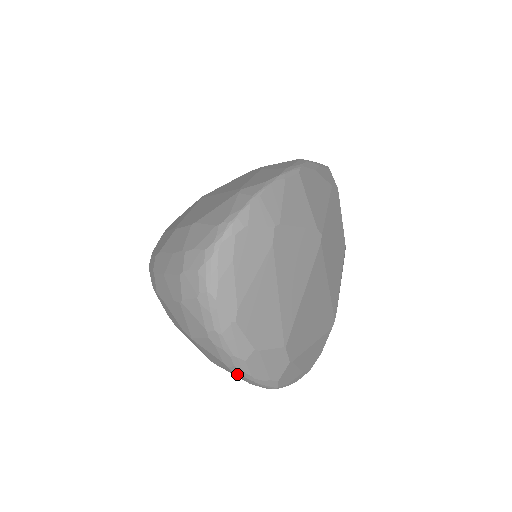
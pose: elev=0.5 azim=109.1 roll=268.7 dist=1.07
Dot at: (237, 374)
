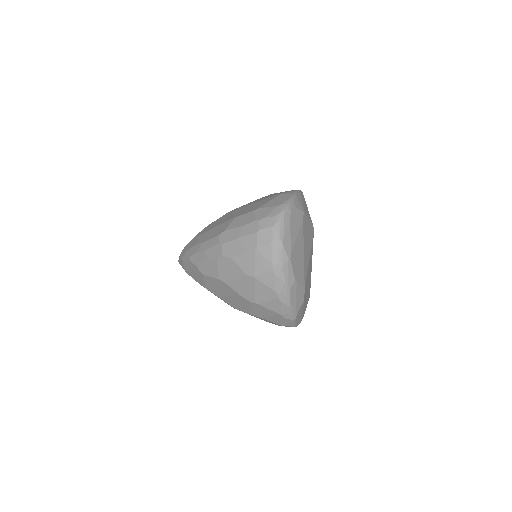
Dot at: (280, 302)
